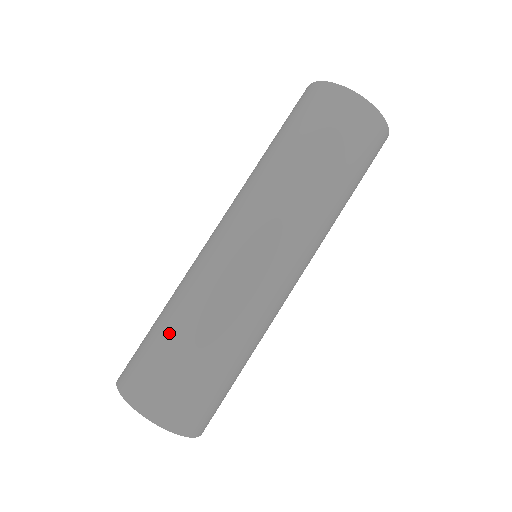
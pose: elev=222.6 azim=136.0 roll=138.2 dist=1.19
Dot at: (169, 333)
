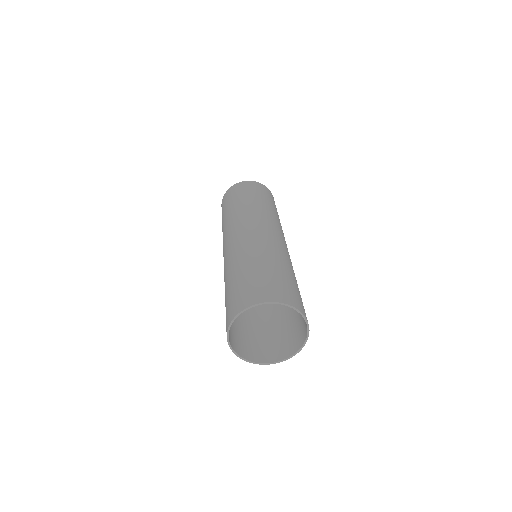
Dot at: (239, 274)
